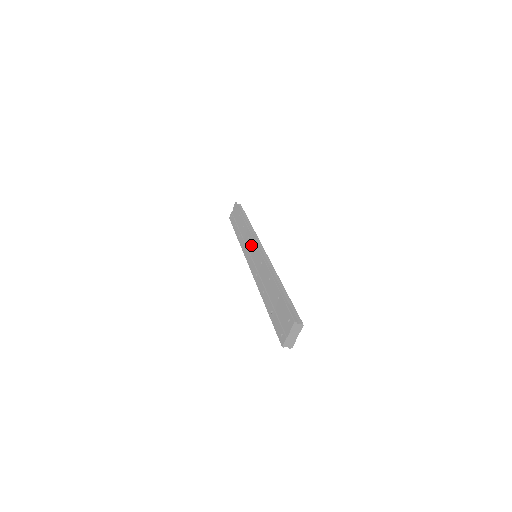
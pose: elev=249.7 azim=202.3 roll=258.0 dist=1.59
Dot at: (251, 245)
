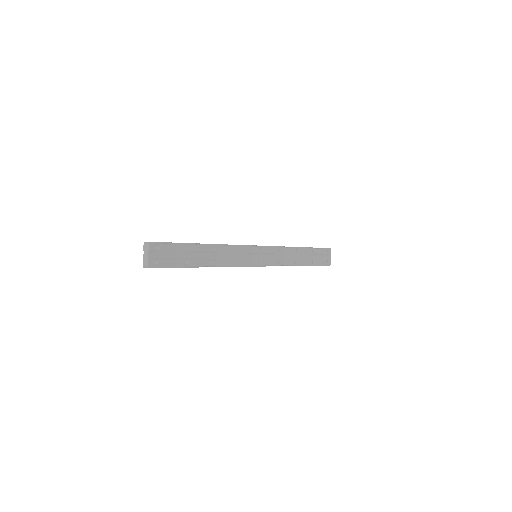
Dot at: occluded
